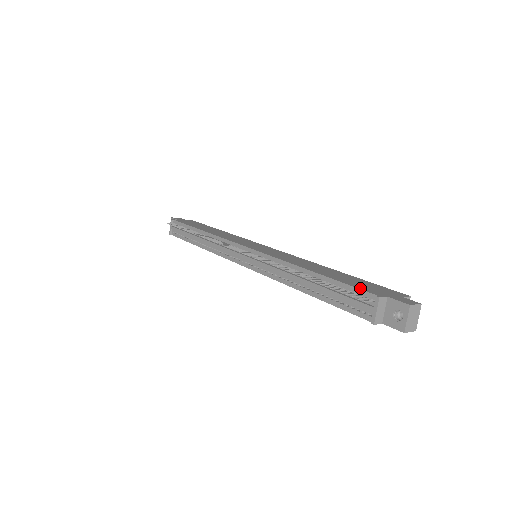
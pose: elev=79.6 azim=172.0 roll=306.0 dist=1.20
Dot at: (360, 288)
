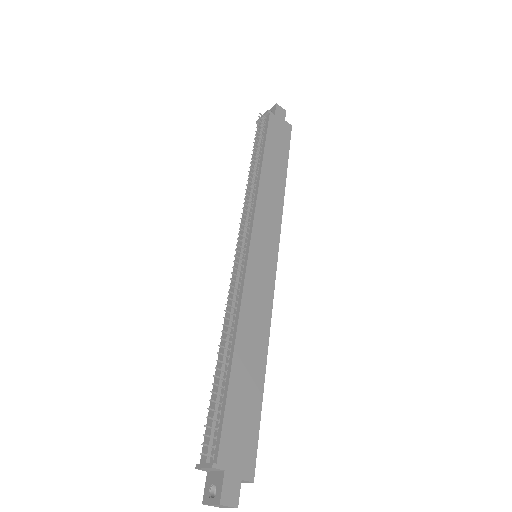
Dot at: (224, 432)
